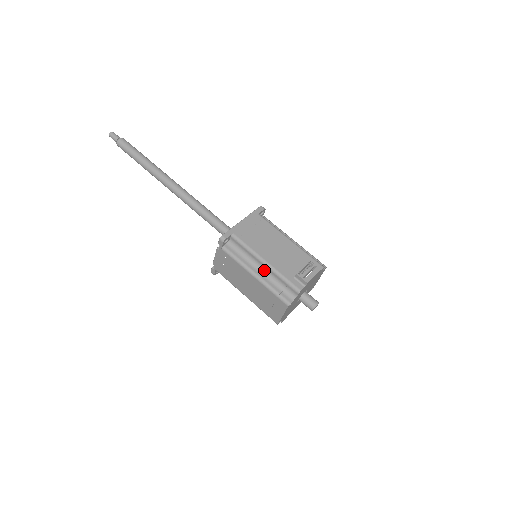
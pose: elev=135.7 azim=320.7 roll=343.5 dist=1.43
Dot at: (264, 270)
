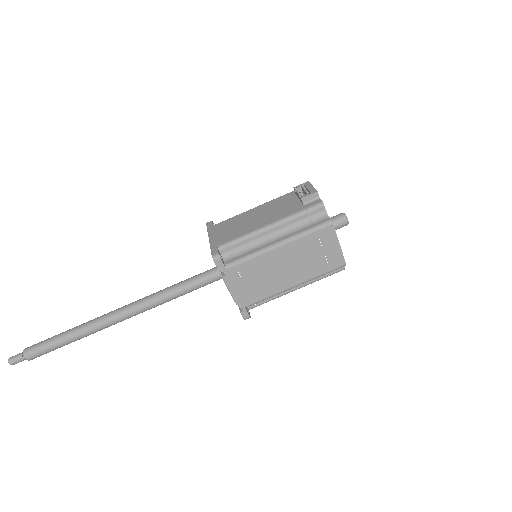
Dot at: (278, 233)
